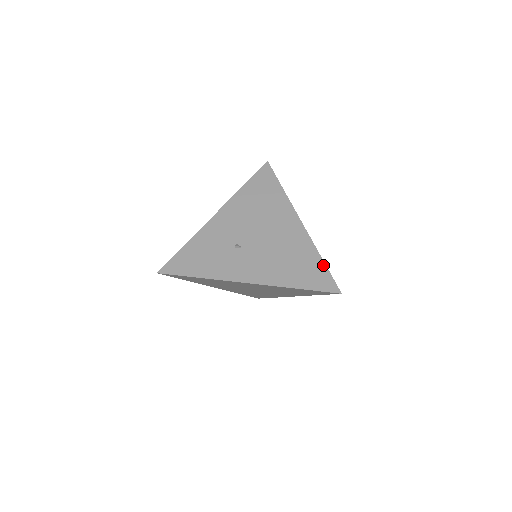
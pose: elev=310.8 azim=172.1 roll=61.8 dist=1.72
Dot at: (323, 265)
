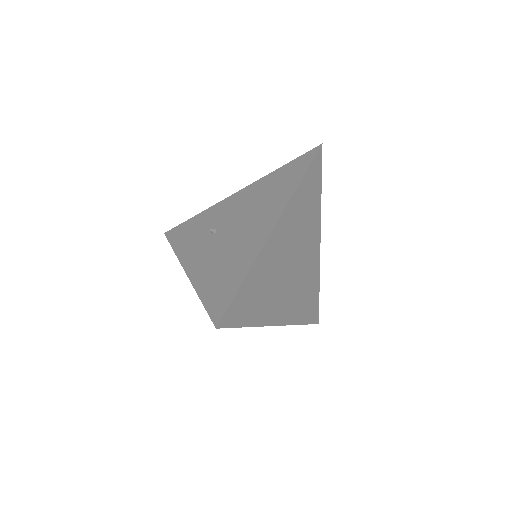
Dot at: (238, 285)
